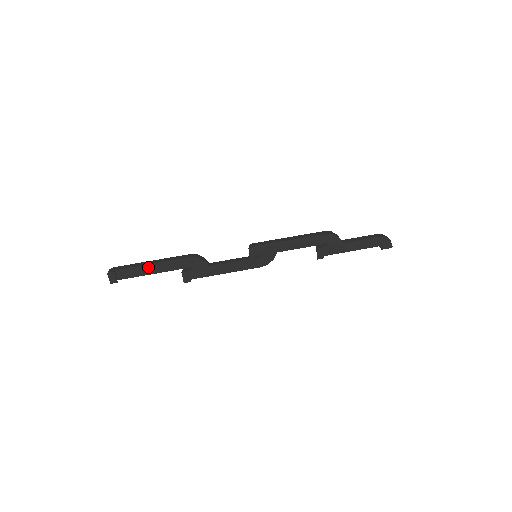
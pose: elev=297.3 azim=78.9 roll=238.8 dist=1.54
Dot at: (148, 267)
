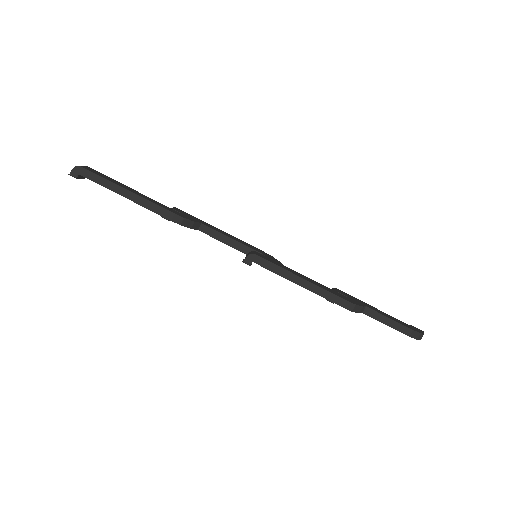
Dot at: (121, 194)
